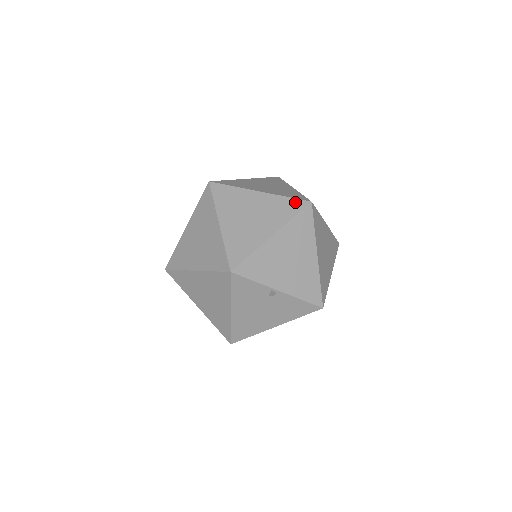
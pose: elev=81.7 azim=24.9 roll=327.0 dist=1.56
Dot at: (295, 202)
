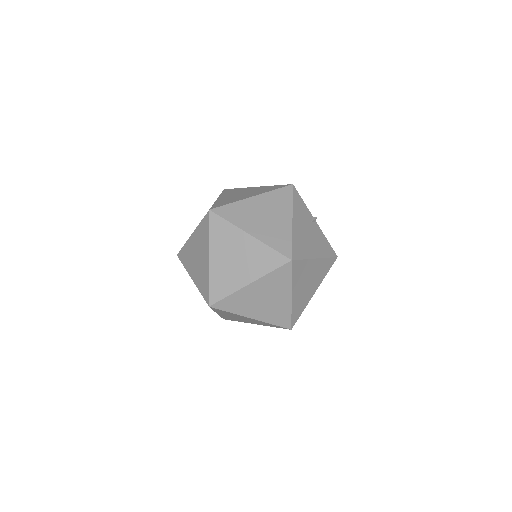
Dot at: occluded
